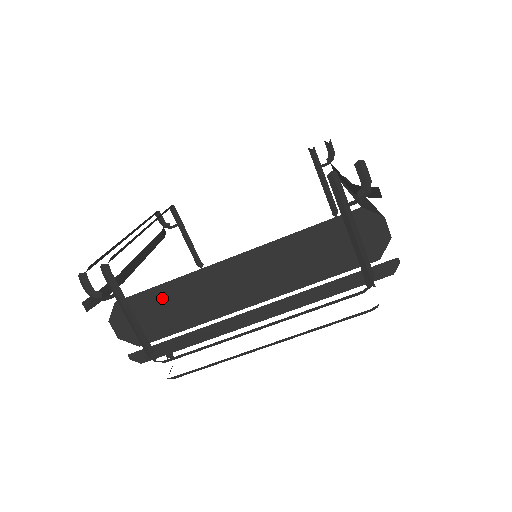
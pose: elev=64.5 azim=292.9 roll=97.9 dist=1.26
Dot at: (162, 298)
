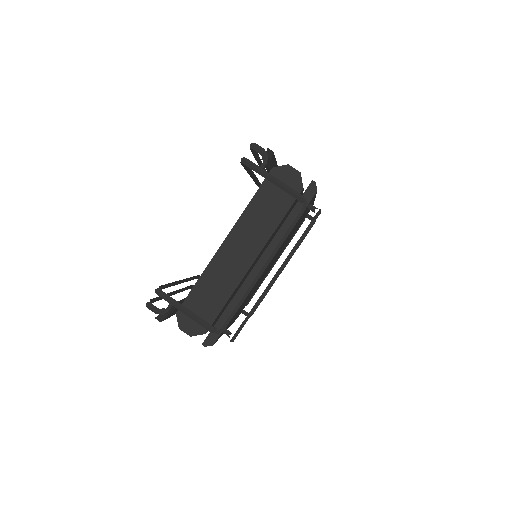
Dot at: (200, 293)
